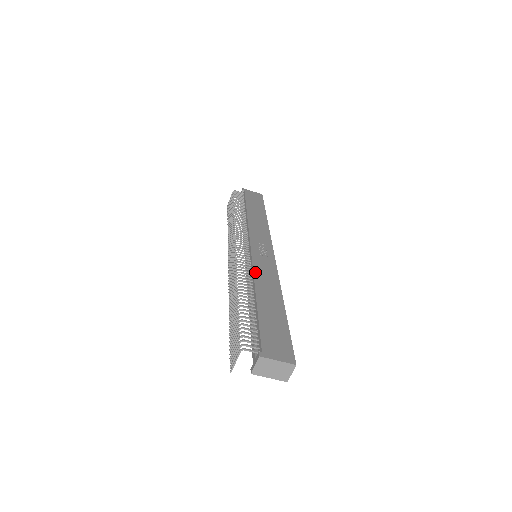
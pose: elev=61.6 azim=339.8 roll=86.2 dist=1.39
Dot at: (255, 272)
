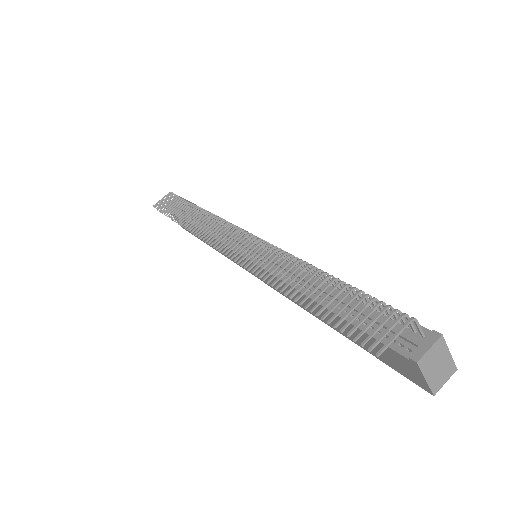
Dot at: occluded
